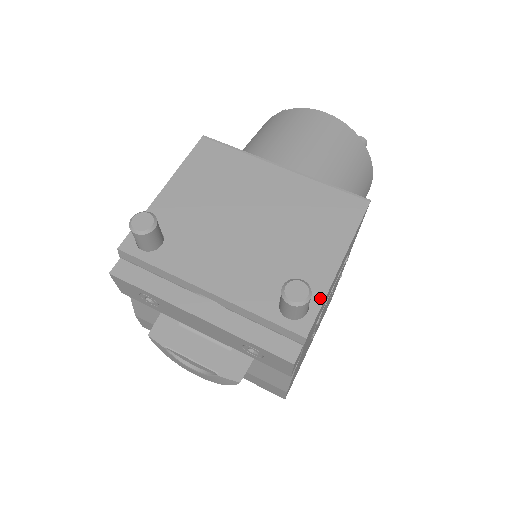
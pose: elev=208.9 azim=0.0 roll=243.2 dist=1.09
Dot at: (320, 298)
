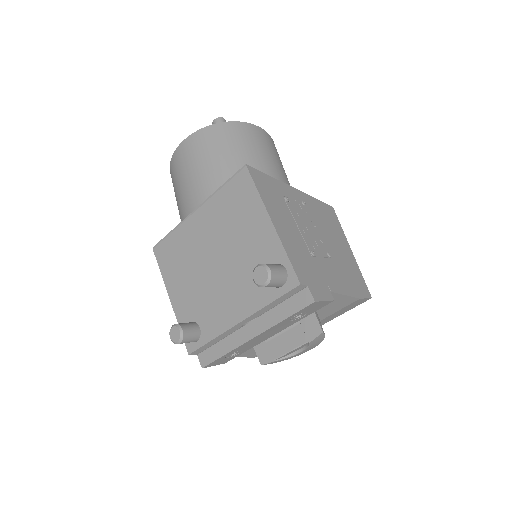
Dot at: (283, 254)
